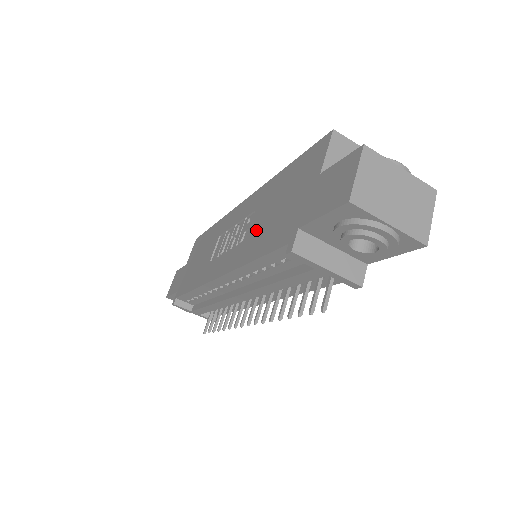
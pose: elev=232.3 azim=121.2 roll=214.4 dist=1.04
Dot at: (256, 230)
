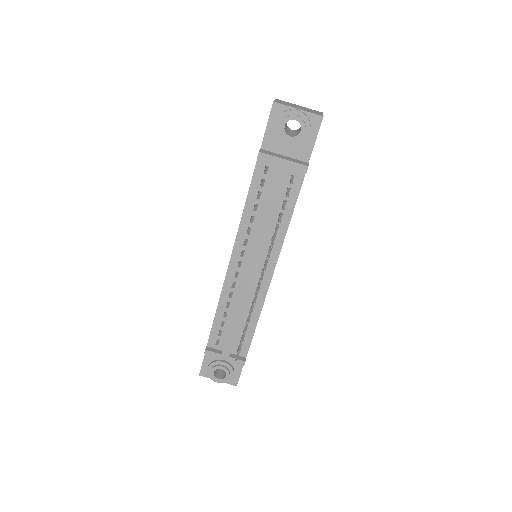
Dot at: occluded
